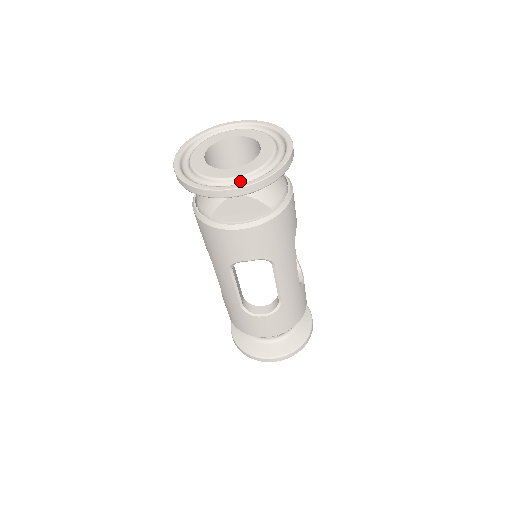
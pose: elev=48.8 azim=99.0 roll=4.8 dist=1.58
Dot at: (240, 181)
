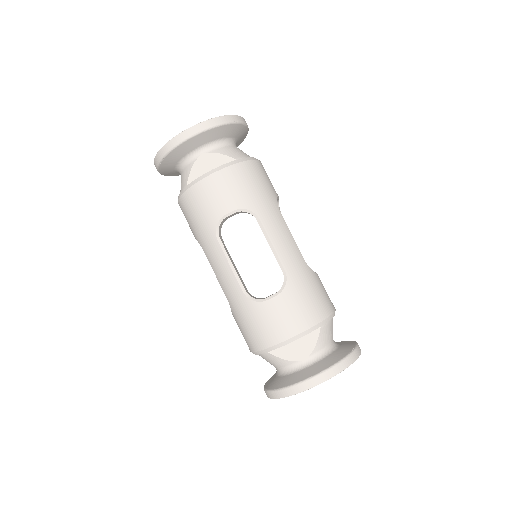
Dot at: occluded
